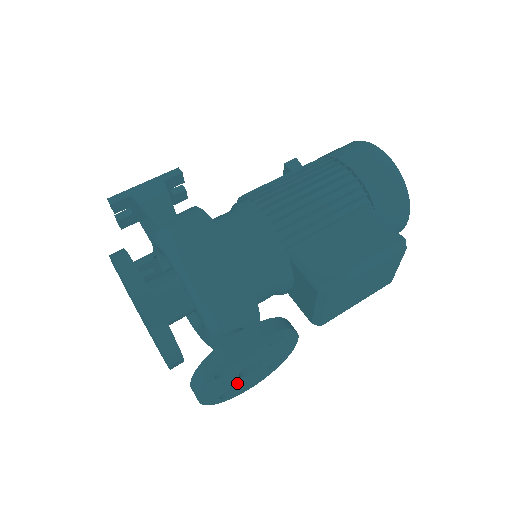
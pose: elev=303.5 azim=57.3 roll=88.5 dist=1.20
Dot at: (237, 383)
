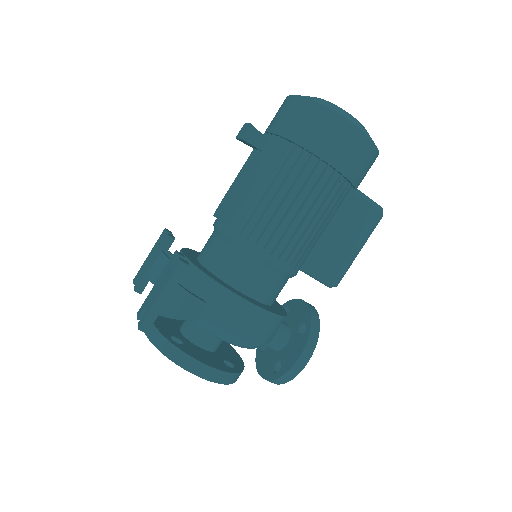
Dot at: occluded
